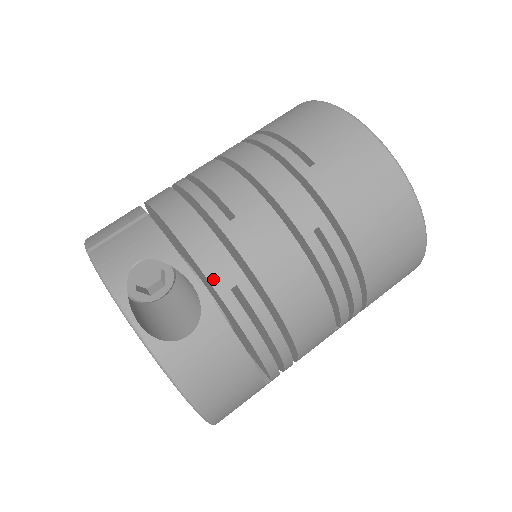
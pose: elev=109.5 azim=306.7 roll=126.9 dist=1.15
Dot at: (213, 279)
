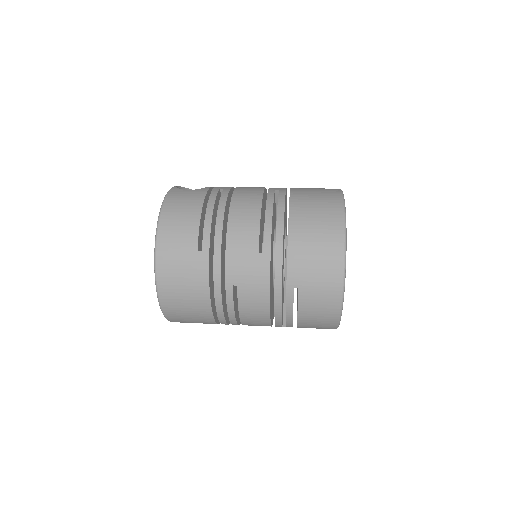
Dot at: (217, 187)
